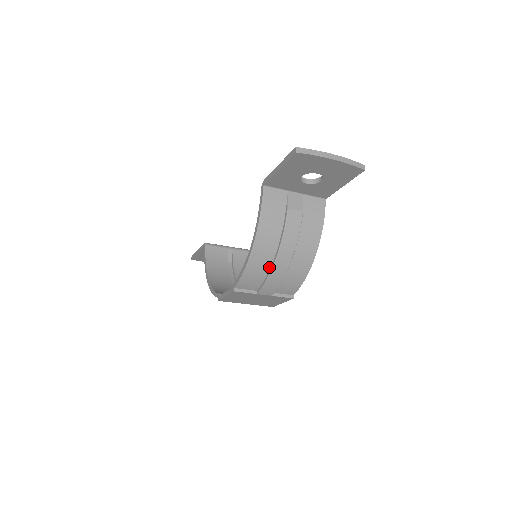
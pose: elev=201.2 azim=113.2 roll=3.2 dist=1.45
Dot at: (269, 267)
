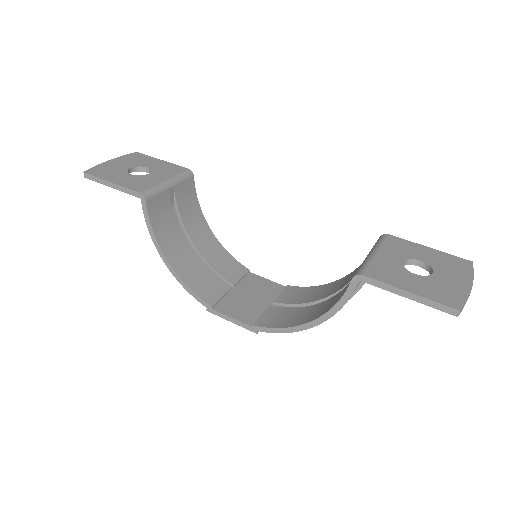
Dot at: occluded
